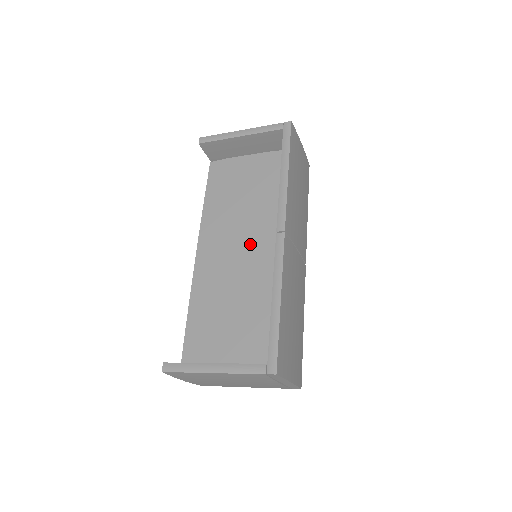
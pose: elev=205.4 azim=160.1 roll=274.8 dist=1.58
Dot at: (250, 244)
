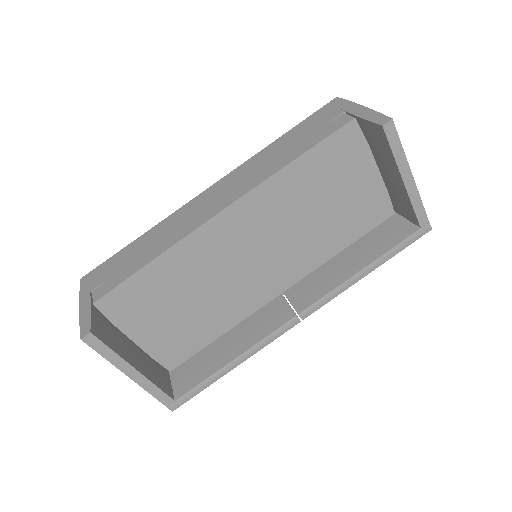
Dot at: (268, 261)
